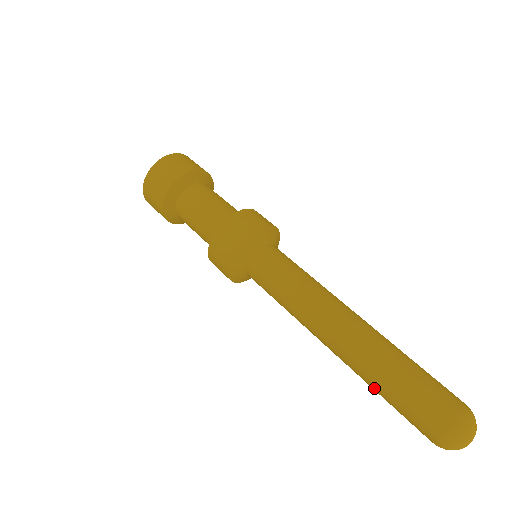
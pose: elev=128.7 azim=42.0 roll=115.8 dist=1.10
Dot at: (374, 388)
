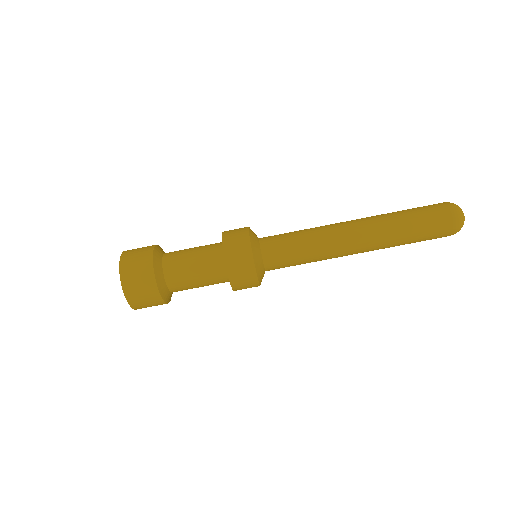
Dot at: occluded
